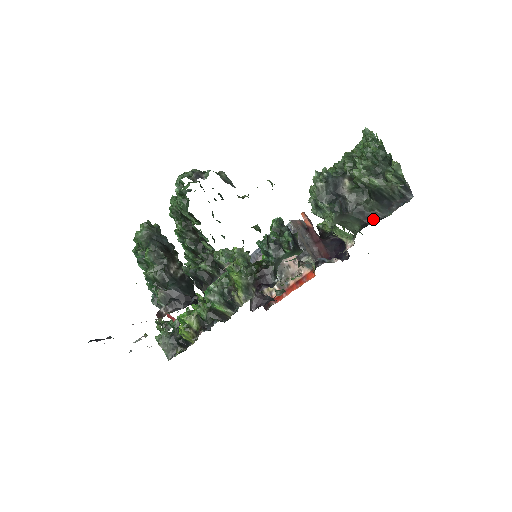
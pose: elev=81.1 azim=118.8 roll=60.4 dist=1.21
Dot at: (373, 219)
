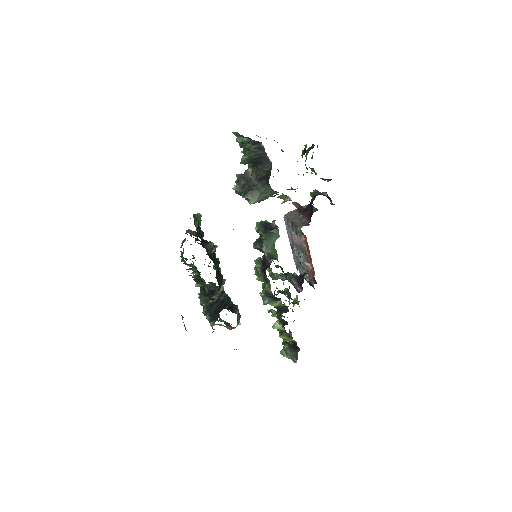
Dot at: (269, 175)
